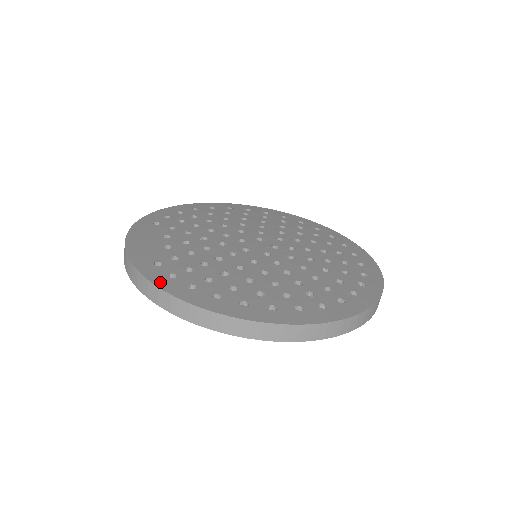
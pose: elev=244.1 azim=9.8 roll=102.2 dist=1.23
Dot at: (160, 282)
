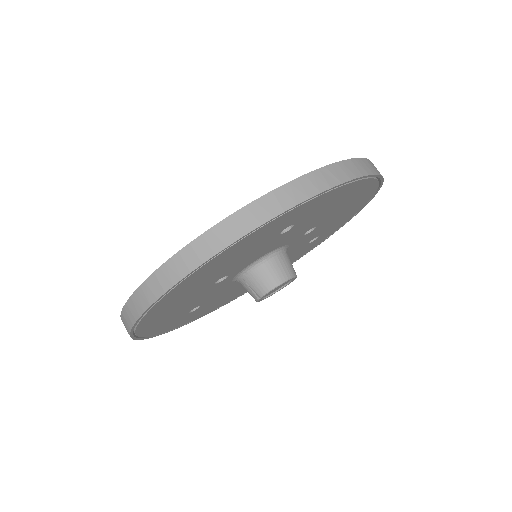
Dot at: (223, 222)
